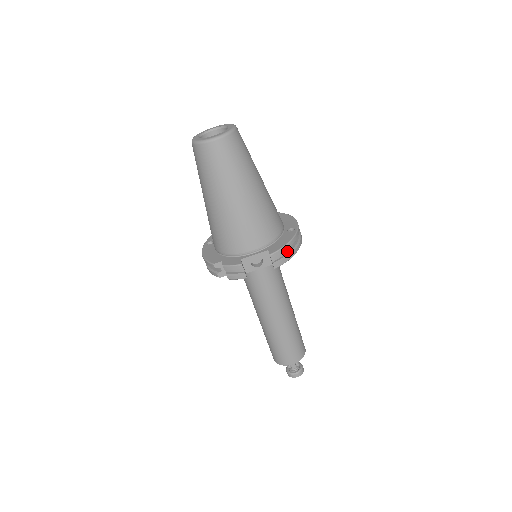
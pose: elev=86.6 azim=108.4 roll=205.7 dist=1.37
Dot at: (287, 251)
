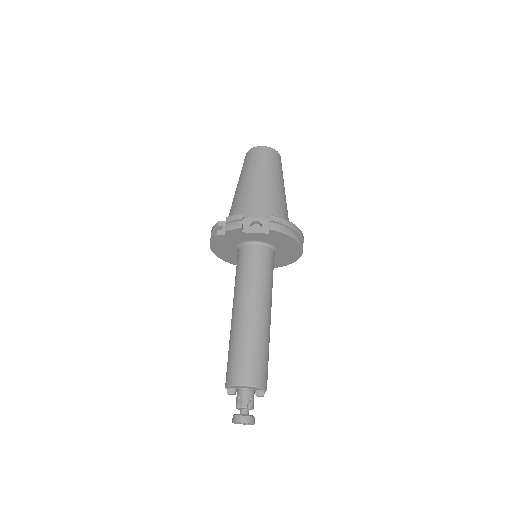
Dot at: (286, 230)
